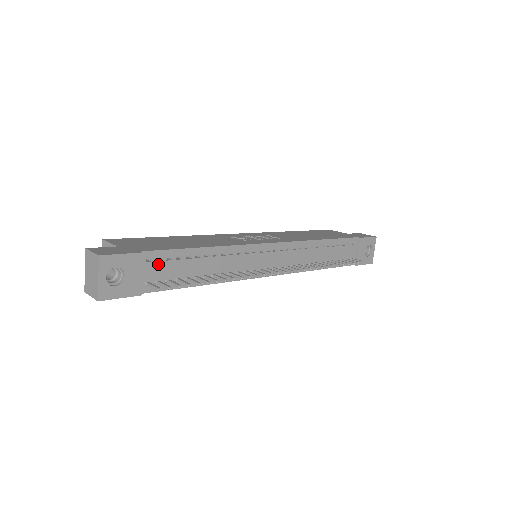
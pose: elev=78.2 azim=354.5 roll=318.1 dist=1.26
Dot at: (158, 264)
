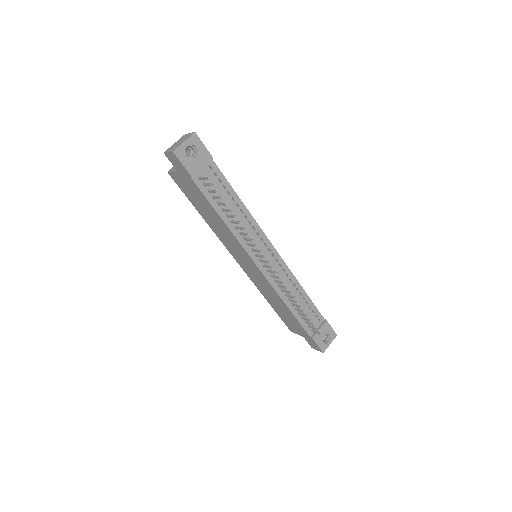
Dot at: (213, 176)
